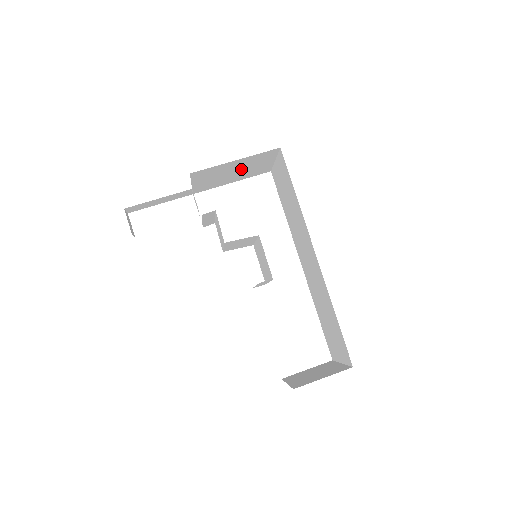
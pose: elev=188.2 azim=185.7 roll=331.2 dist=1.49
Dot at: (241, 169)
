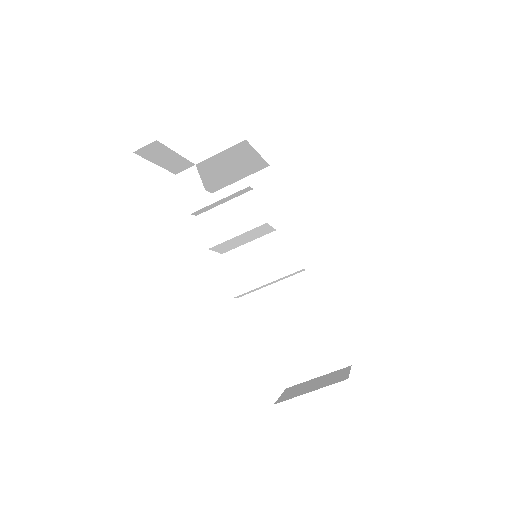
Dot at: (231, 170)
